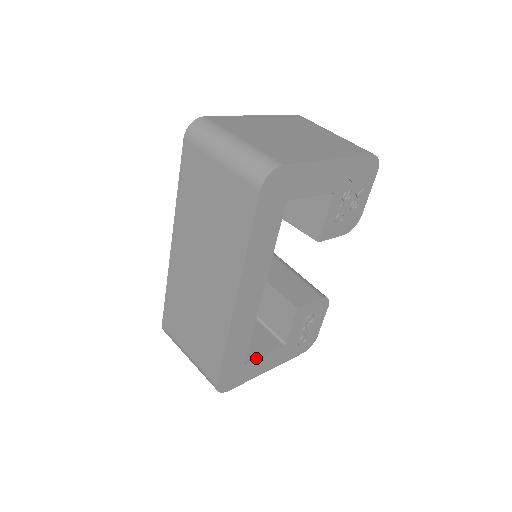
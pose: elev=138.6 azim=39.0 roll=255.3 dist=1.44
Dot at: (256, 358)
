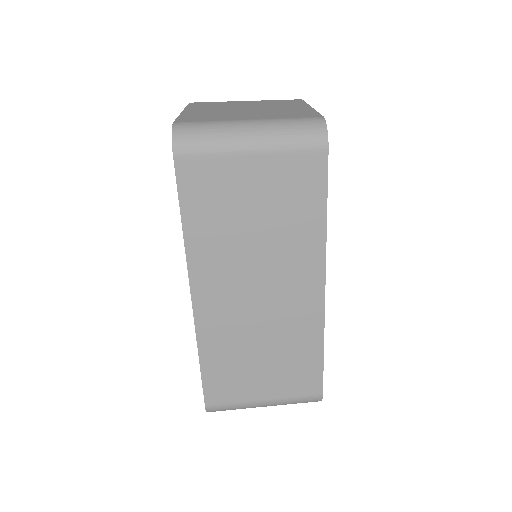
Dot at: occluded
